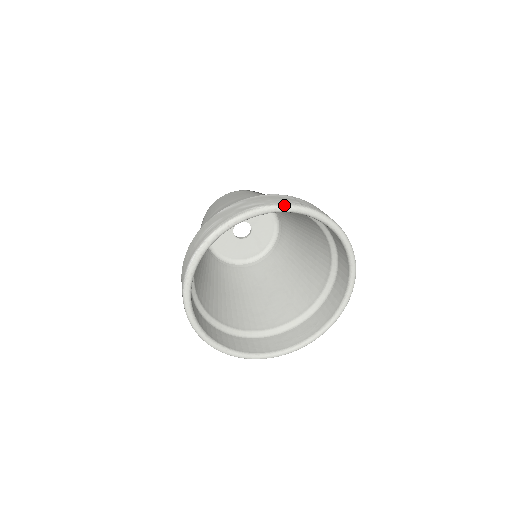
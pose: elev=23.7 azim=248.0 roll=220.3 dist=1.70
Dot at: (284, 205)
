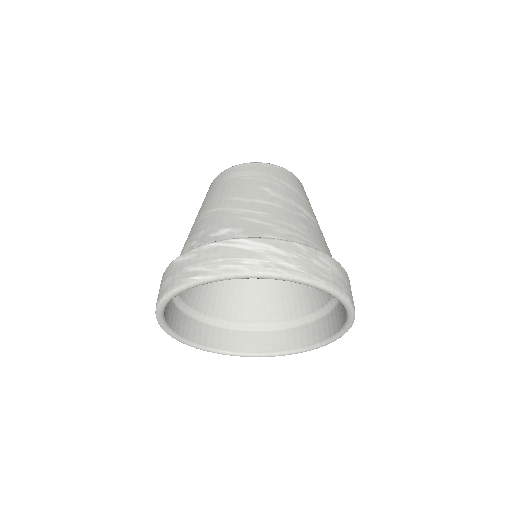
Dot at: (228, 275)
